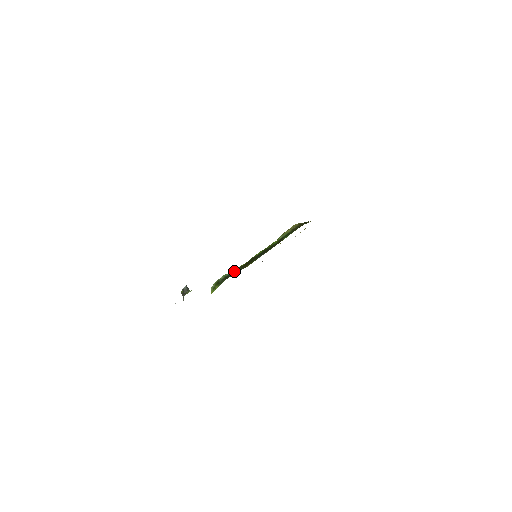
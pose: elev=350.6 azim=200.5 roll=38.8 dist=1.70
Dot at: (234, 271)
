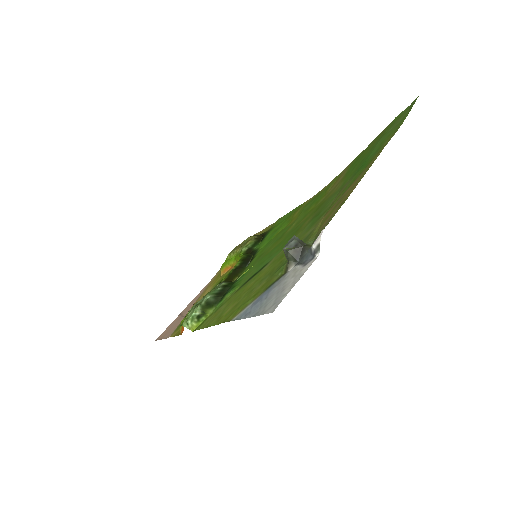
Dot at: (225, 285)
